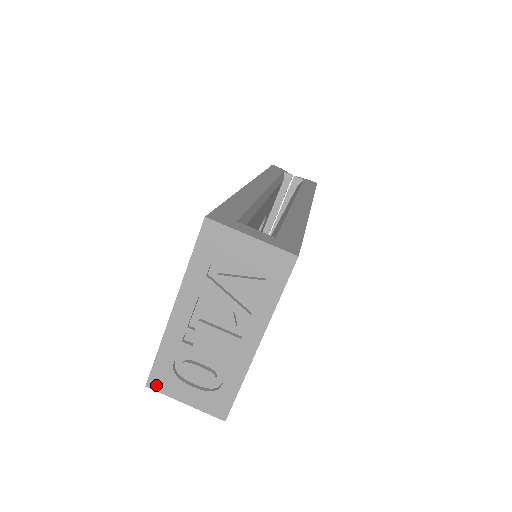
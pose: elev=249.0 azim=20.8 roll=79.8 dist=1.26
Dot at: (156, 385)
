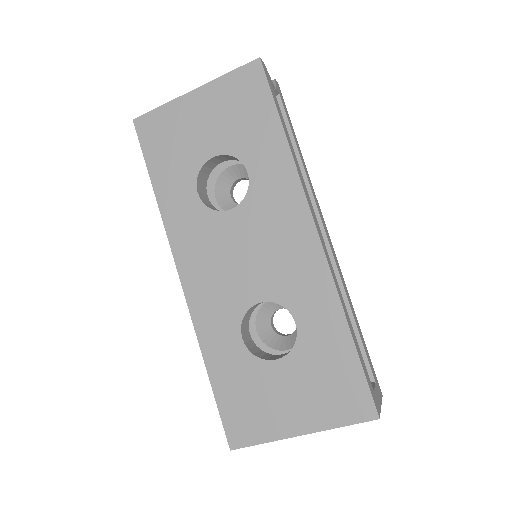
Dot at: occluded
